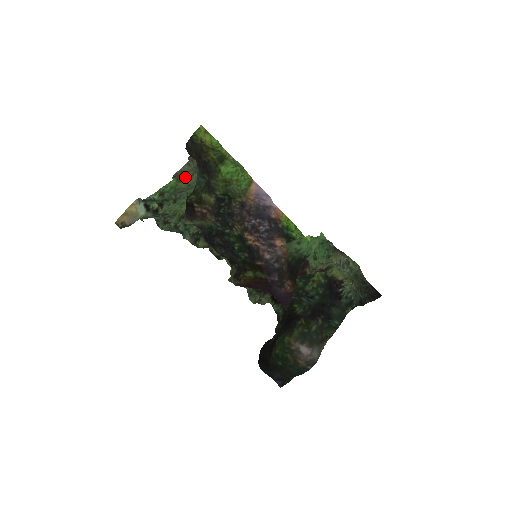
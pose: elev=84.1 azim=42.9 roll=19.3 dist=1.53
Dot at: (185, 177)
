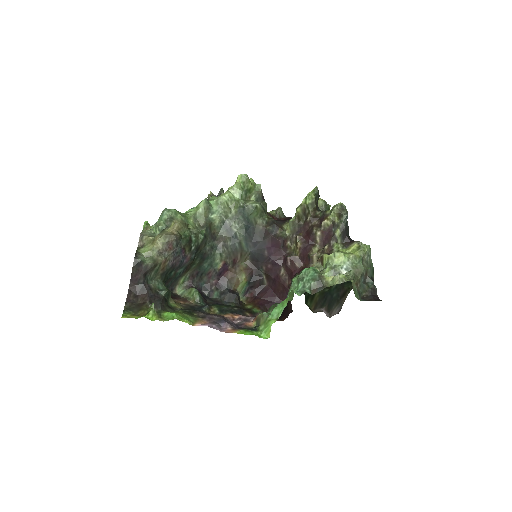
Dot at: occluded
